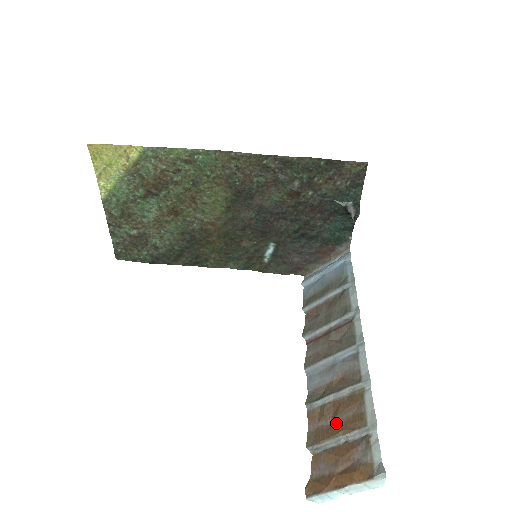
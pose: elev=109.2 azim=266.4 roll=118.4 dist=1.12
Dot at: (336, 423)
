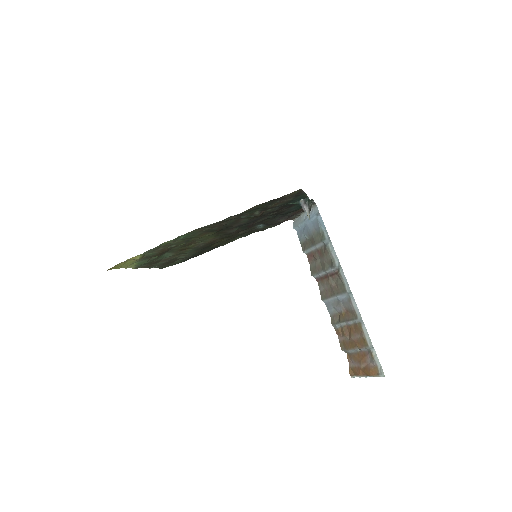
Dot at: (352, 340)
